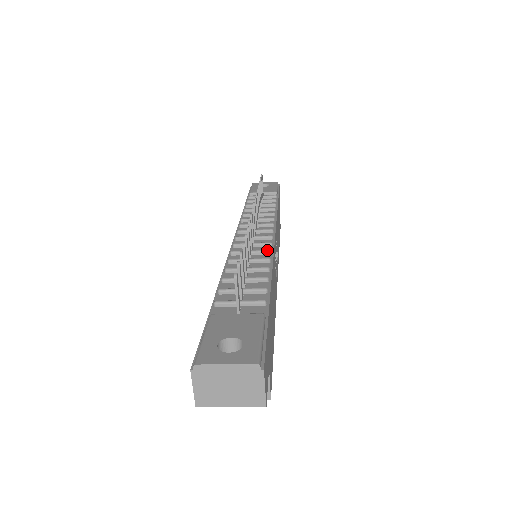
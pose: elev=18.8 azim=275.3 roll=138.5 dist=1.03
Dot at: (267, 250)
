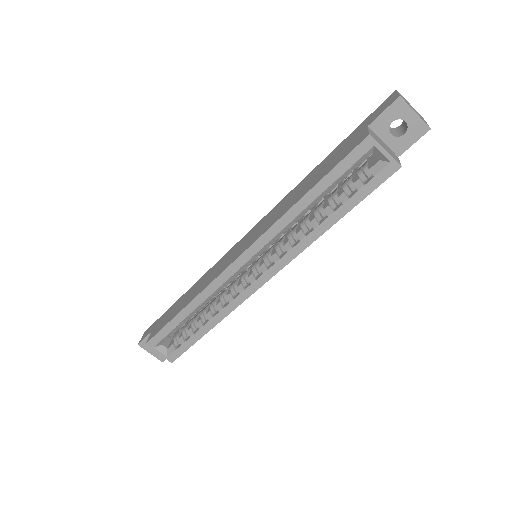
Dot at: occluded
